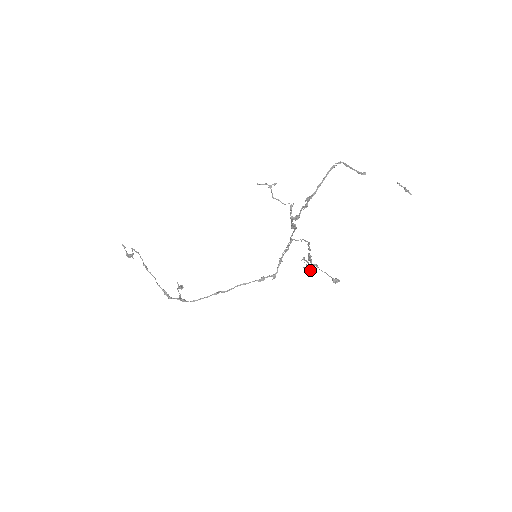
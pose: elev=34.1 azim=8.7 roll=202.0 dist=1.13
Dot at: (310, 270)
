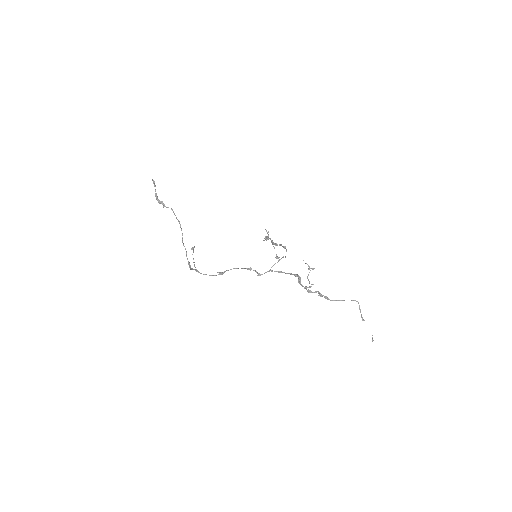
Dot at: (265, 237)
